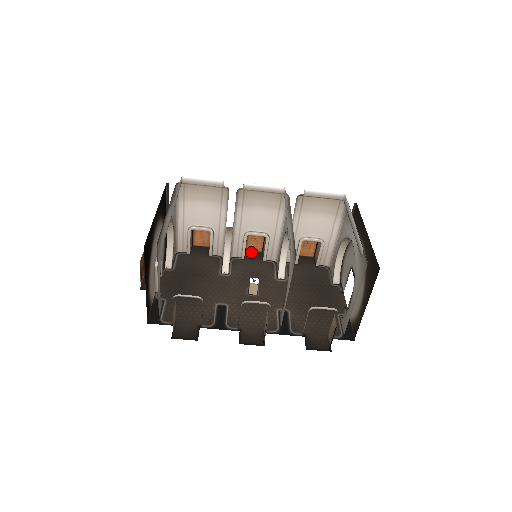
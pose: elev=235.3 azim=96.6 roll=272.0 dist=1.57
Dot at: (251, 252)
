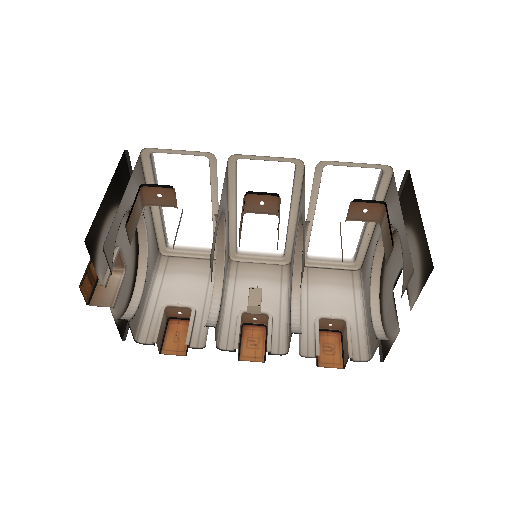
Dot at: (248, 359)
